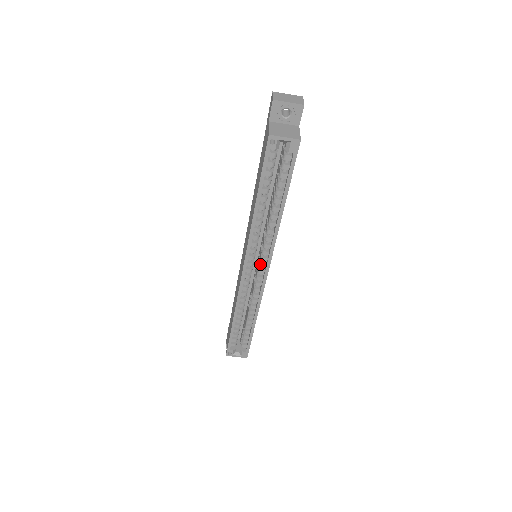
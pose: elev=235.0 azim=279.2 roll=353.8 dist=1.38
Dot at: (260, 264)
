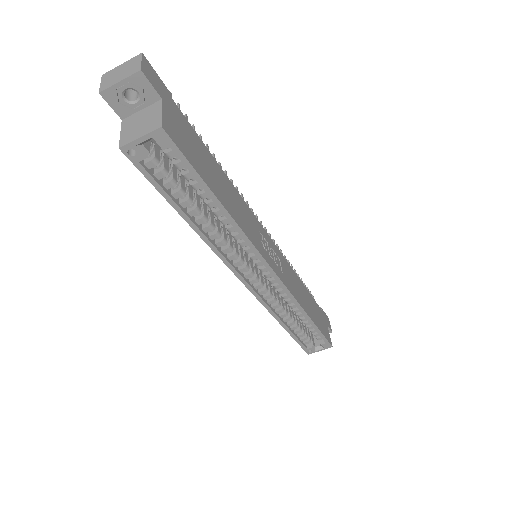
Dot at: (260, 270)
